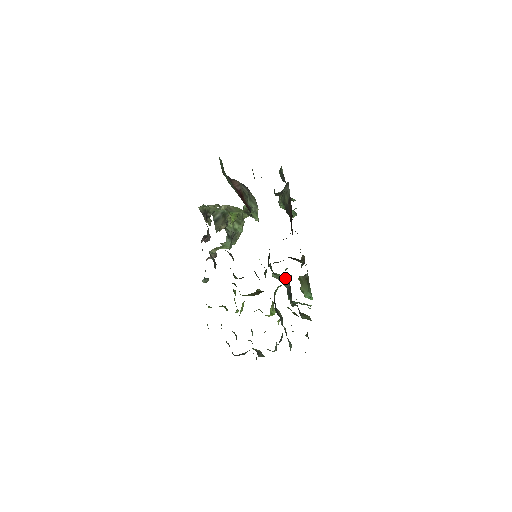
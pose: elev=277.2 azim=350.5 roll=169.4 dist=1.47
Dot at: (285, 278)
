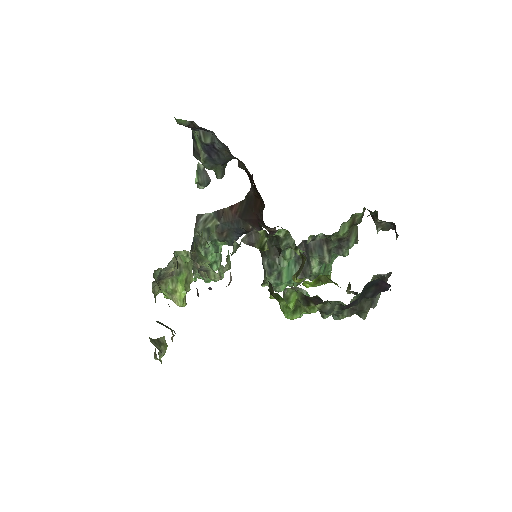
Dot at: (291, 266)
